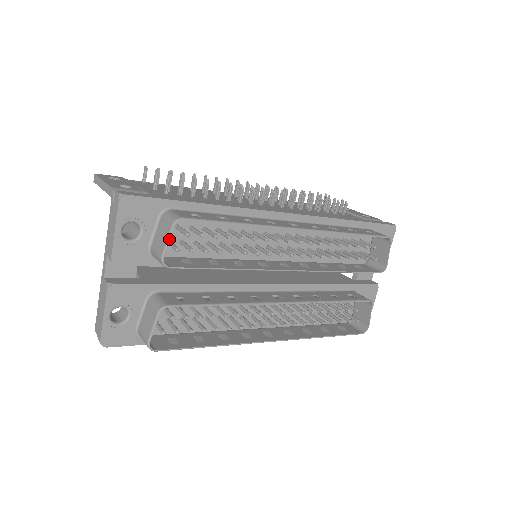
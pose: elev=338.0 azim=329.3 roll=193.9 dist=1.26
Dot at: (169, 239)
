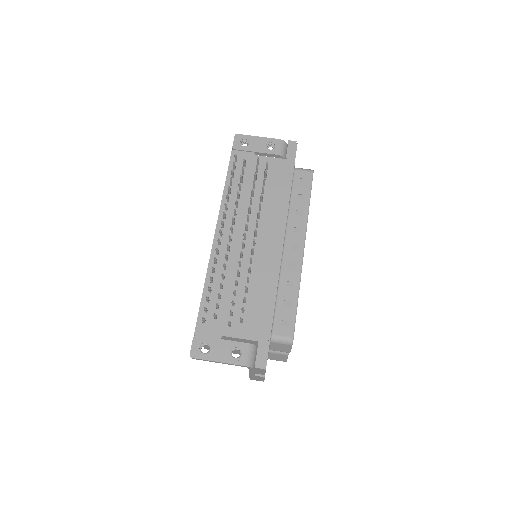
Dot at: occluded
